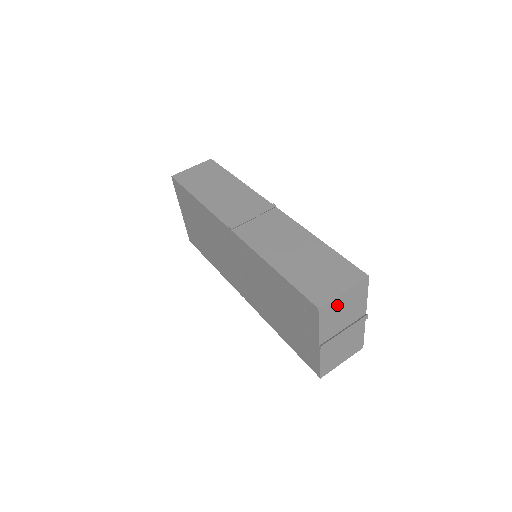
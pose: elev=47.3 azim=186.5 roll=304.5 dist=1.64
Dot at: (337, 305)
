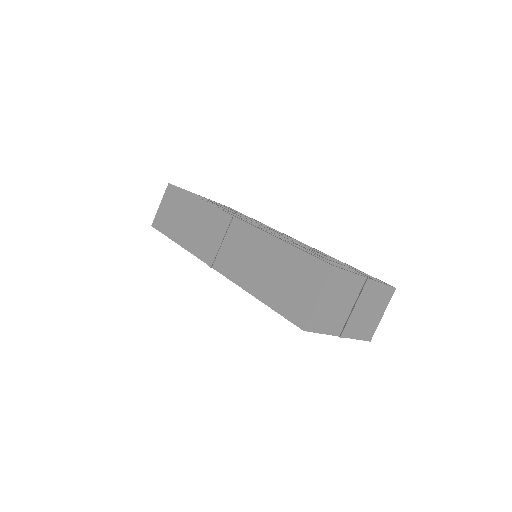
Dot at: (322, 309)
